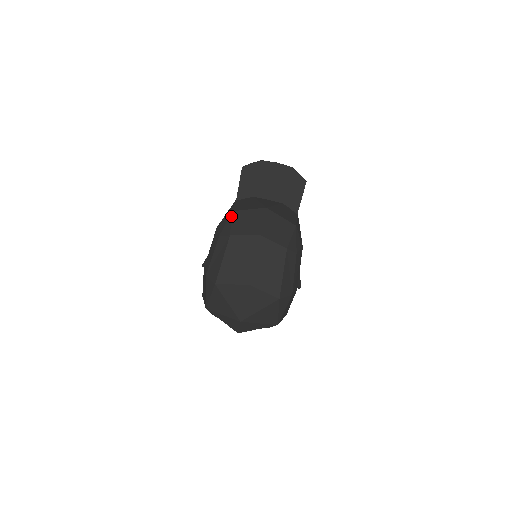
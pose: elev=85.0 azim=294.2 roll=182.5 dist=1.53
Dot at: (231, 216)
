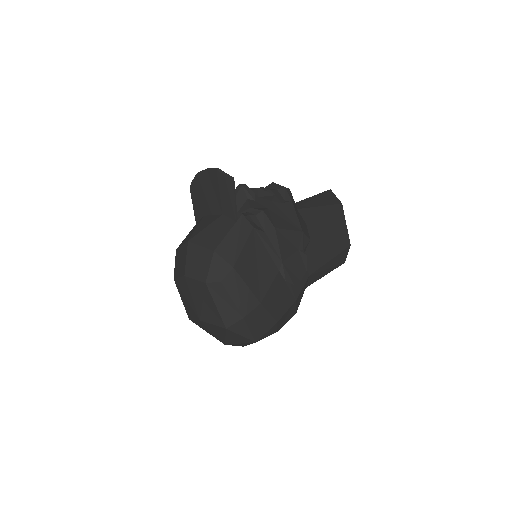
Dot at: (175, 256)
